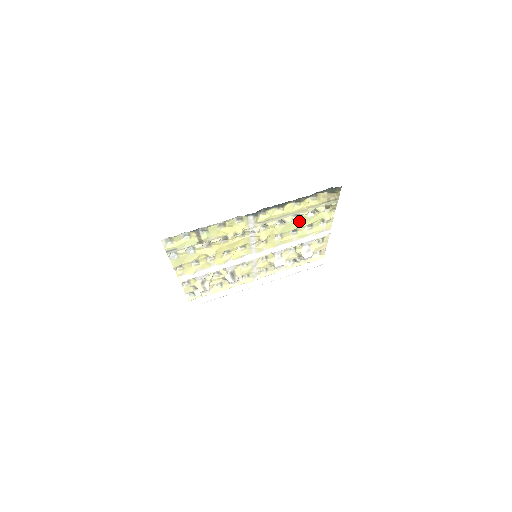
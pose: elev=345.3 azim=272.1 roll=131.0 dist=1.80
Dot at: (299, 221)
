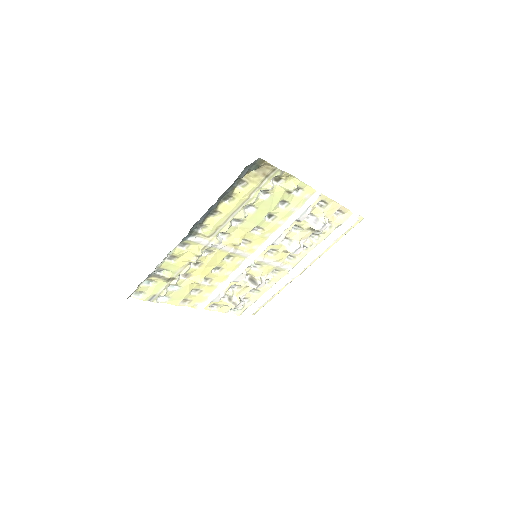
Dot at: (260, 208)
